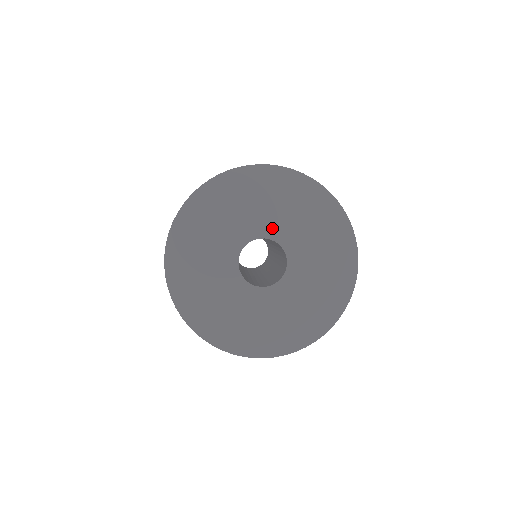
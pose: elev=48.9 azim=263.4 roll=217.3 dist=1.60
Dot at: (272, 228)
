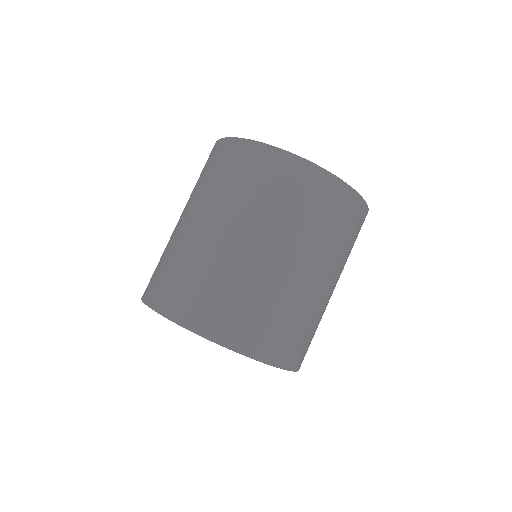
Dot at: occluded
